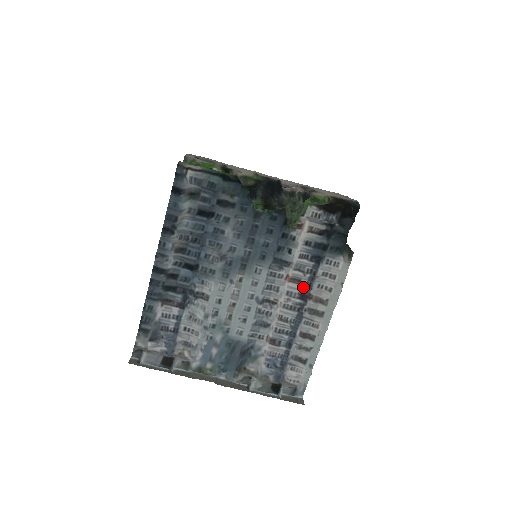
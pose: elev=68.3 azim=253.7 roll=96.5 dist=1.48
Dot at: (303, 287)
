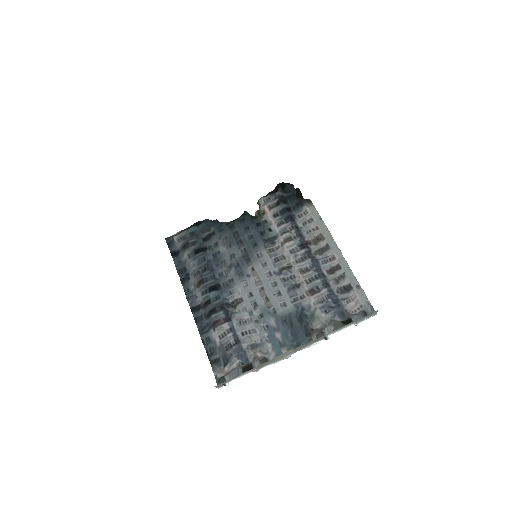
Dot at: (296, 239)
